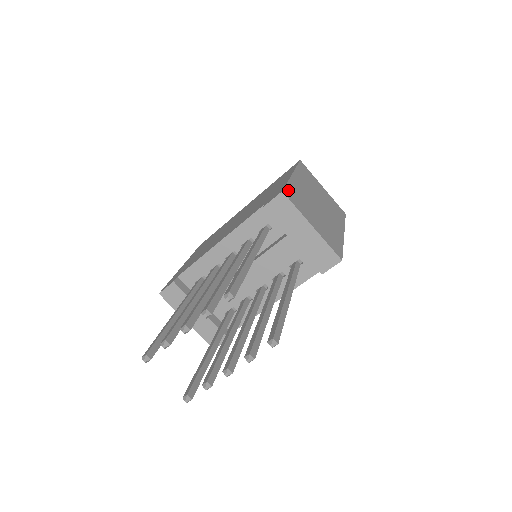
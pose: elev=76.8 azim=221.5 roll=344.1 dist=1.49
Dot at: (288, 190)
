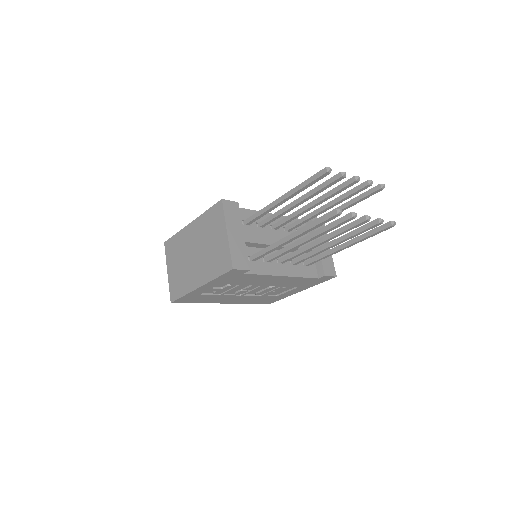
Dot at: occluded
